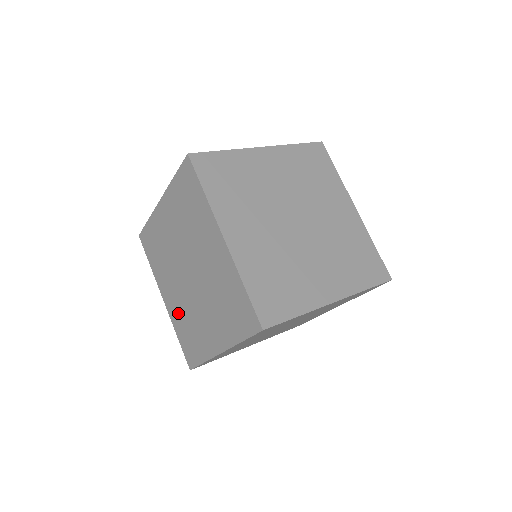
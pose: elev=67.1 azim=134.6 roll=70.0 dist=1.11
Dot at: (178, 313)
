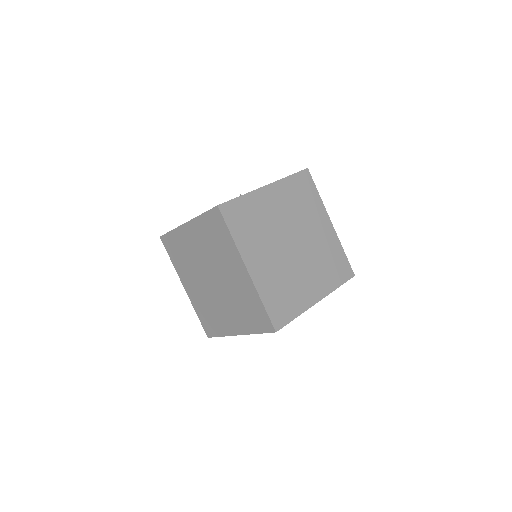
Dot at: (199, 300)
